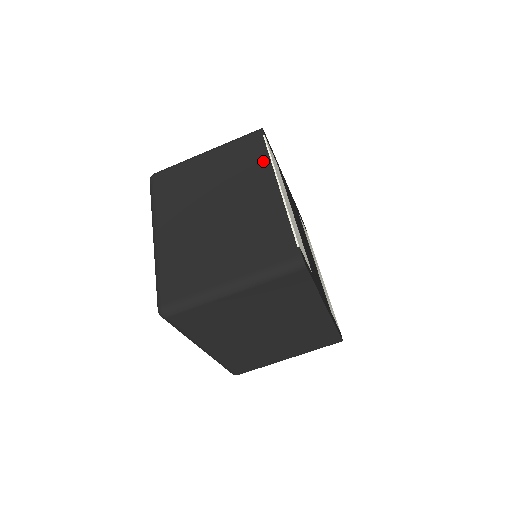
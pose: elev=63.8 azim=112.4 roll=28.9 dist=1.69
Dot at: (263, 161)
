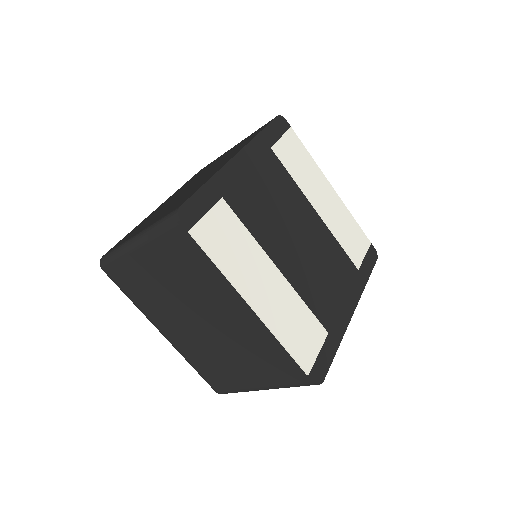
Dot at: (213, 273)
